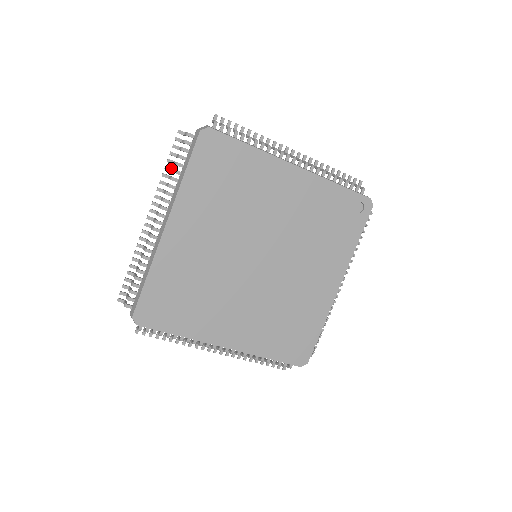
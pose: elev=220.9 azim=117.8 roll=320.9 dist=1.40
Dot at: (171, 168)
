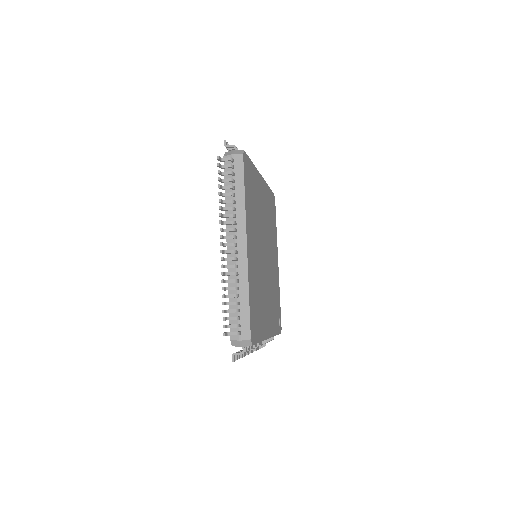
Dot at: occluded
